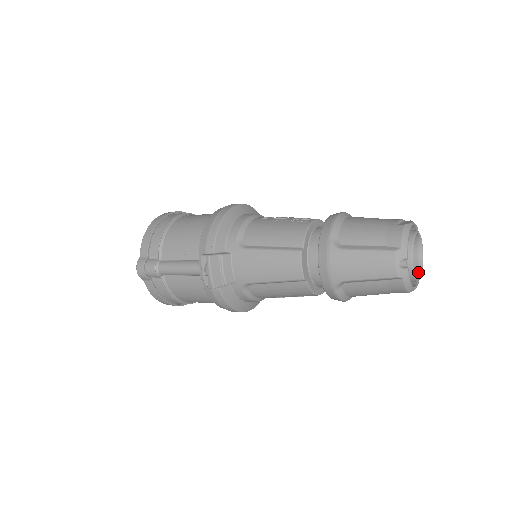
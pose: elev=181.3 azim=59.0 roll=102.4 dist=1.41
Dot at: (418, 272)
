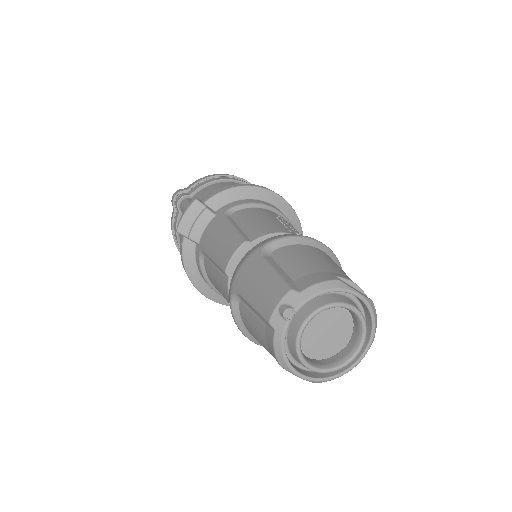
Dot at: (324, 365)
